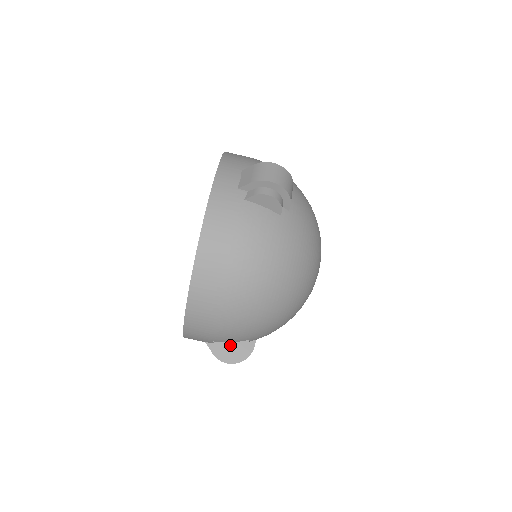
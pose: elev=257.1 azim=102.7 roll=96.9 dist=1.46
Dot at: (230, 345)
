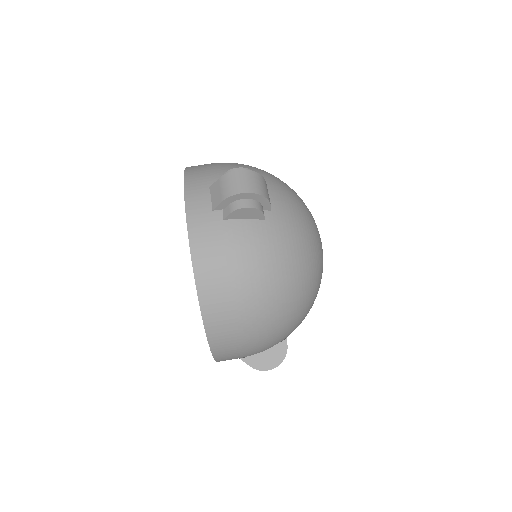
Dot at: (264, 354)
